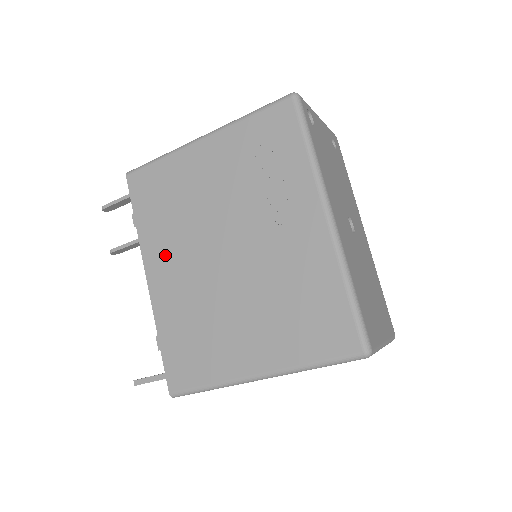
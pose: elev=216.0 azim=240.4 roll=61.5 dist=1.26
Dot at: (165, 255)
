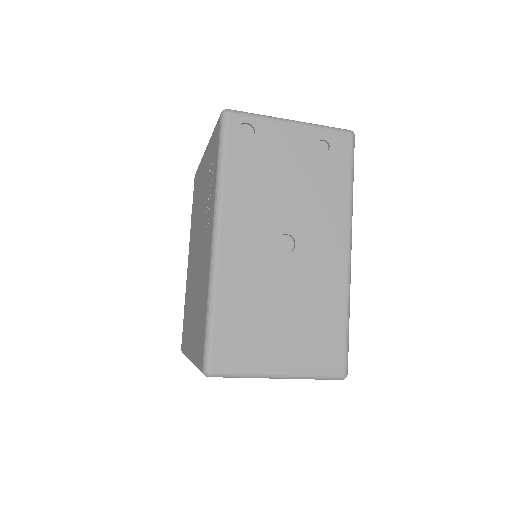
Dot at: (191, 244)
